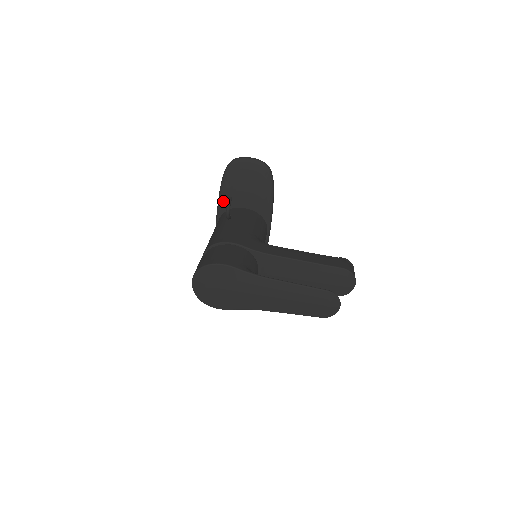
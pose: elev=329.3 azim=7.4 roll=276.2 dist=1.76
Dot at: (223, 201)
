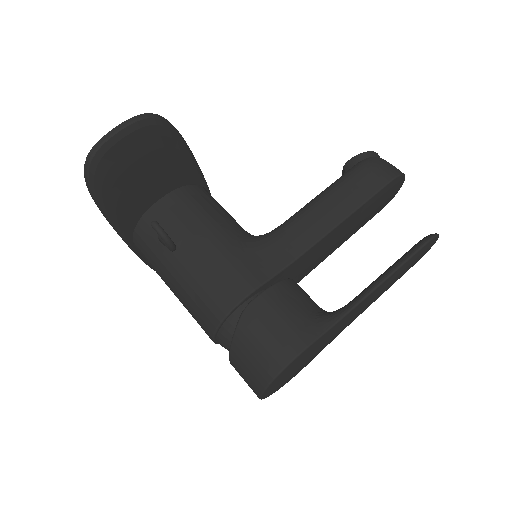
Dot at: (122, 221)
